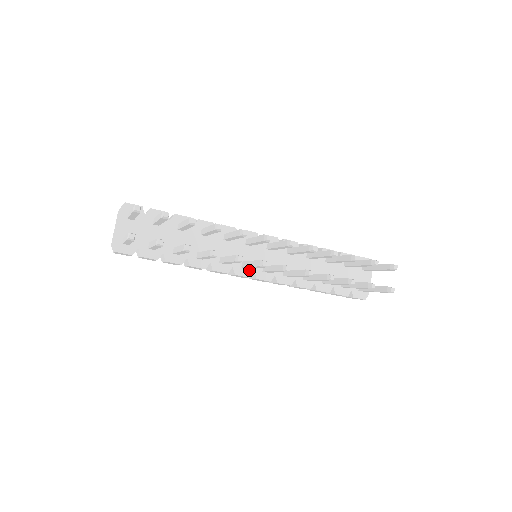
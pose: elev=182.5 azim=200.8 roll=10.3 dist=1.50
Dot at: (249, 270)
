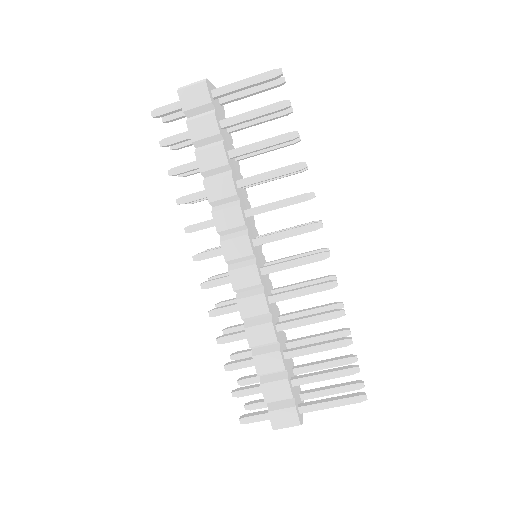
Dot at: (254, 251)
